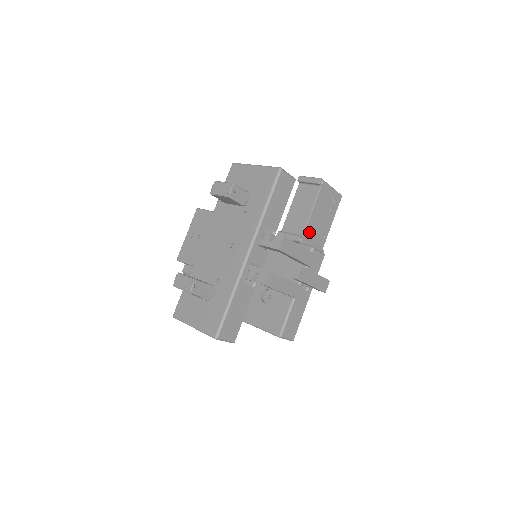
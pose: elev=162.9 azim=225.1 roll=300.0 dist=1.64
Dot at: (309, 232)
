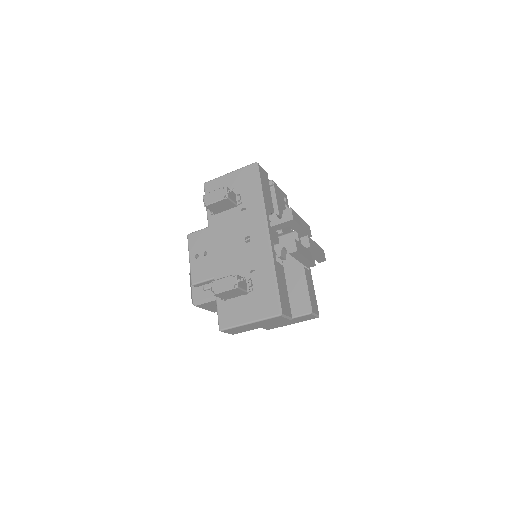
Dot at: occluded
